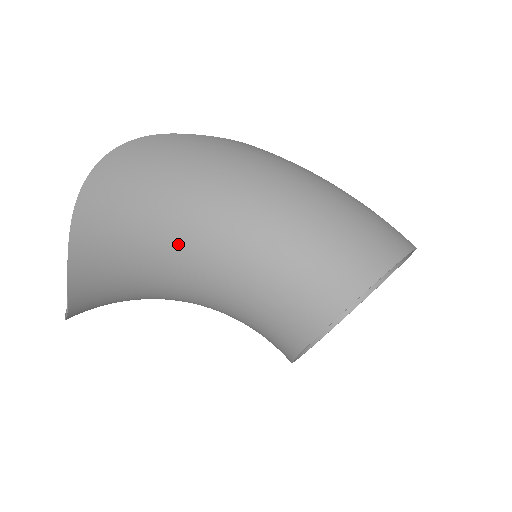
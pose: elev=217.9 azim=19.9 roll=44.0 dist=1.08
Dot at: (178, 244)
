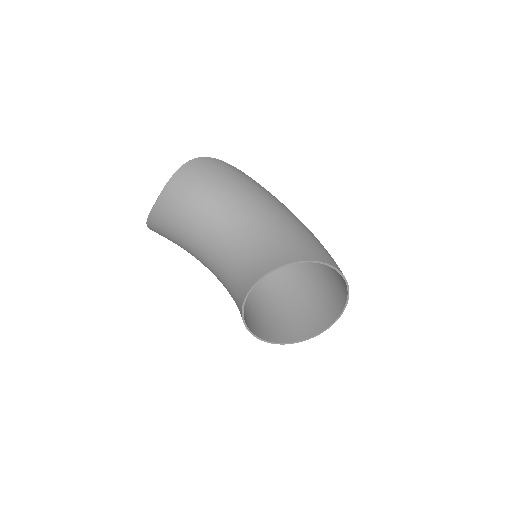
Dot at: (220, 205)
